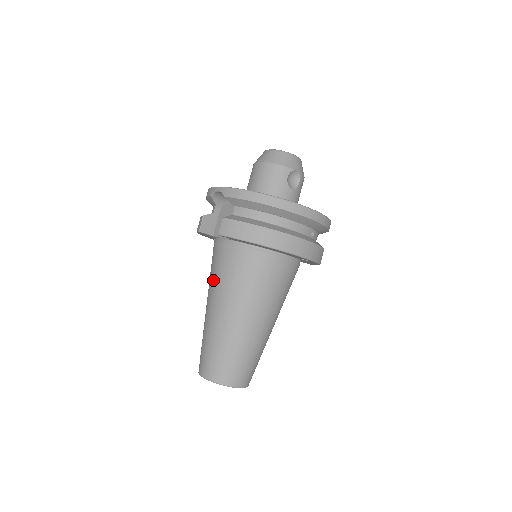
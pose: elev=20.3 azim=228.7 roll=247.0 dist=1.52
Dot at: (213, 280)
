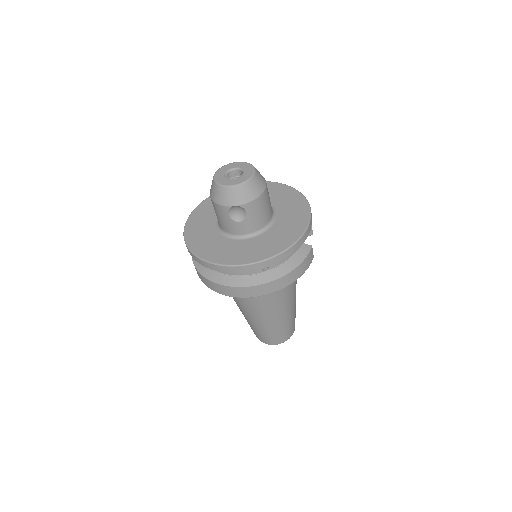
Dot at: occluded
